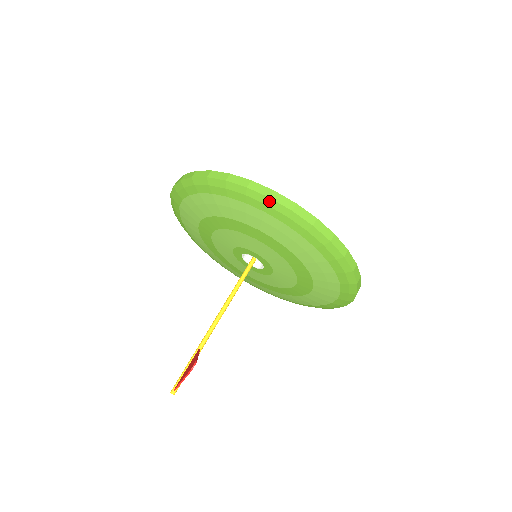
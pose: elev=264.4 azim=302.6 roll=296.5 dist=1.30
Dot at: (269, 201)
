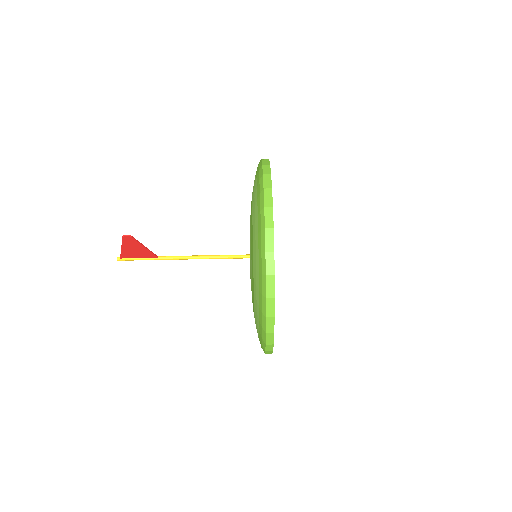
Dot at: (262, 191)
